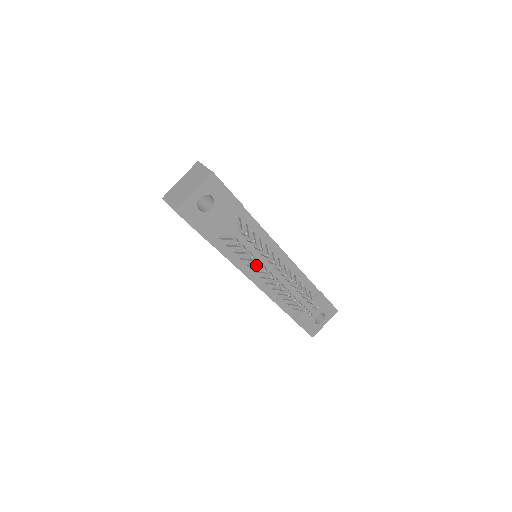
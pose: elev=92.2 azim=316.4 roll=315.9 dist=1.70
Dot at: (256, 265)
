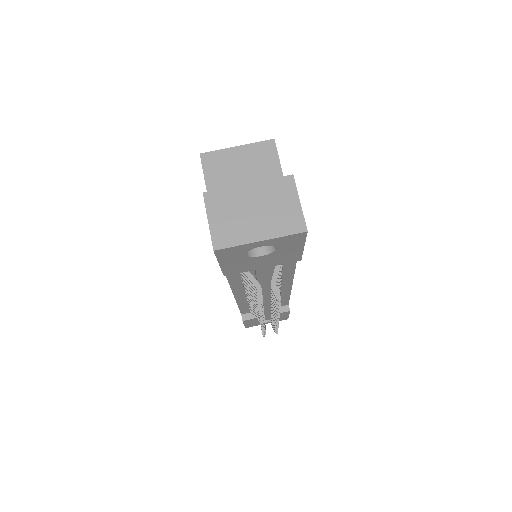
Dot at: (255, 298)
